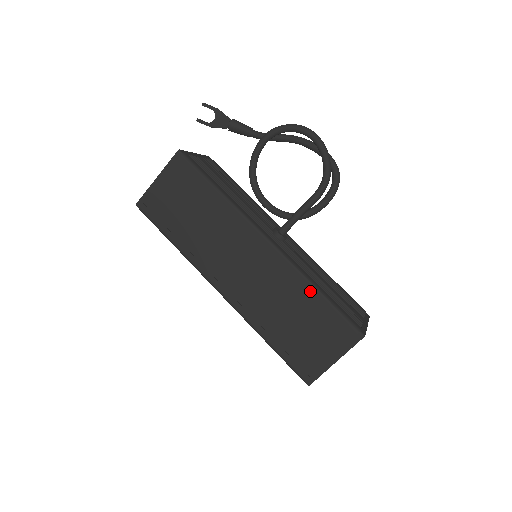
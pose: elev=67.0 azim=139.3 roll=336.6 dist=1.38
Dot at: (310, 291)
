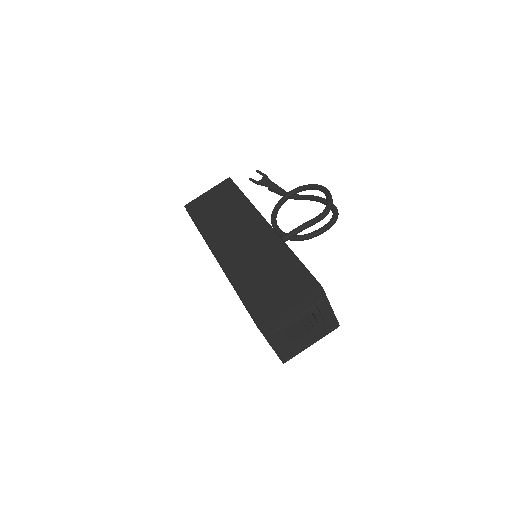
Dot at: (287, 254)
